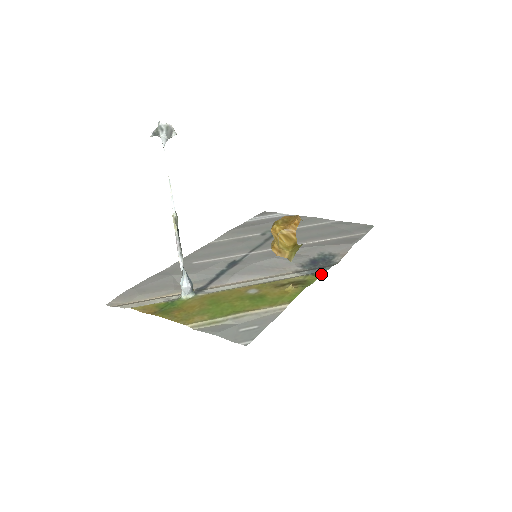
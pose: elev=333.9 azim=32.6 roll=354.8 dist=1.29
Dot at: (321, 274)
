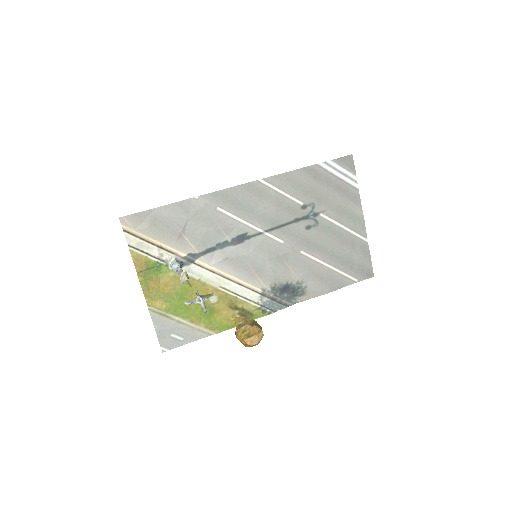
Dot at: occluded
